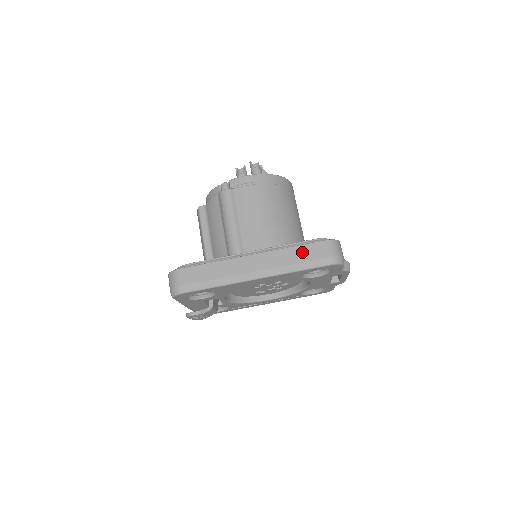
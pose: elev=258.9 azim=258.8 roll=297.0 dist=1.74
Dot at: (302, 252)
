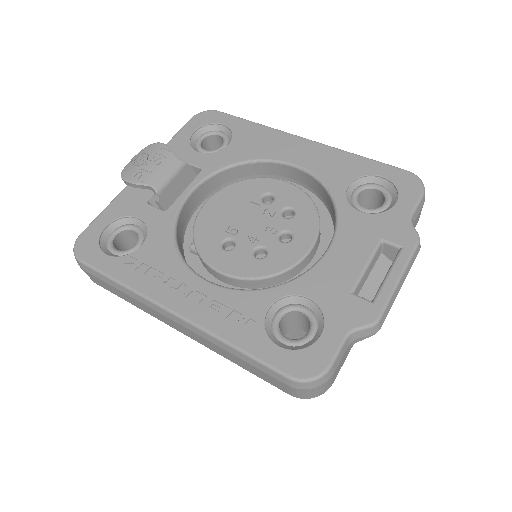
Dot at: occluded
